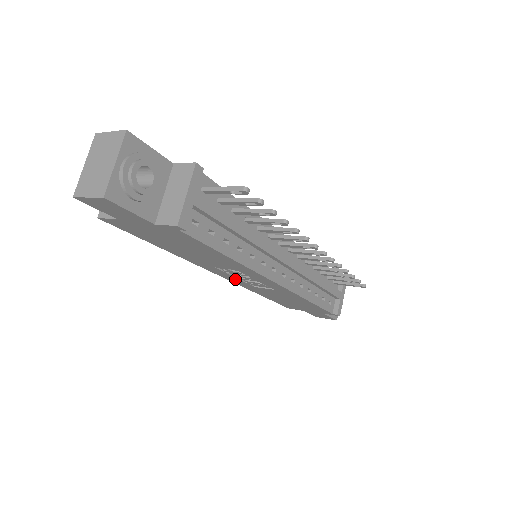
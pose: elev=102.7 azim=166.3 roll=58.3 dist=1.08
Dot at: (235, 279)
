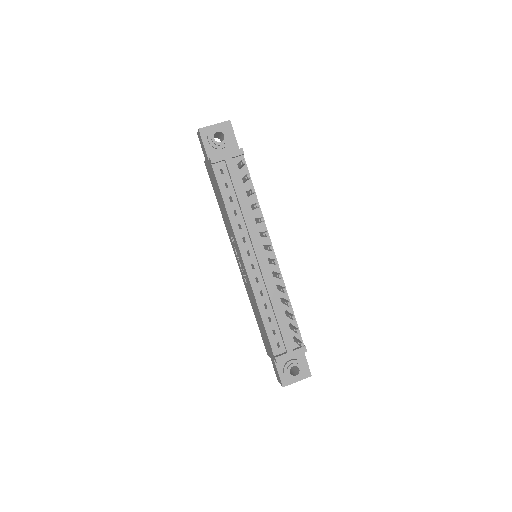
Dot at: (240, 265)
